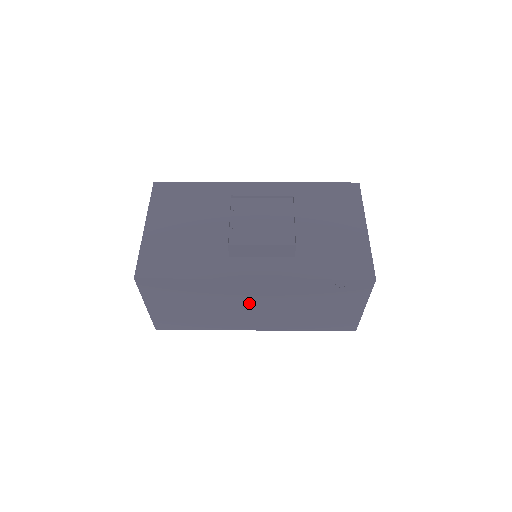
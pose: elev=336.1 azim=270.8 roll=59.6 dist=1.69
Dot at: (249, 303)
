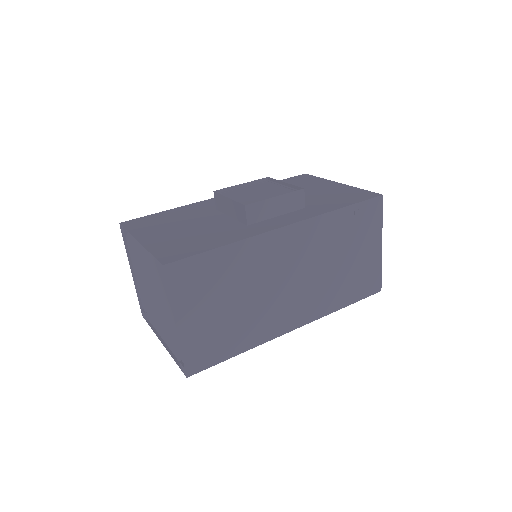
Dot at: (285, 275)
